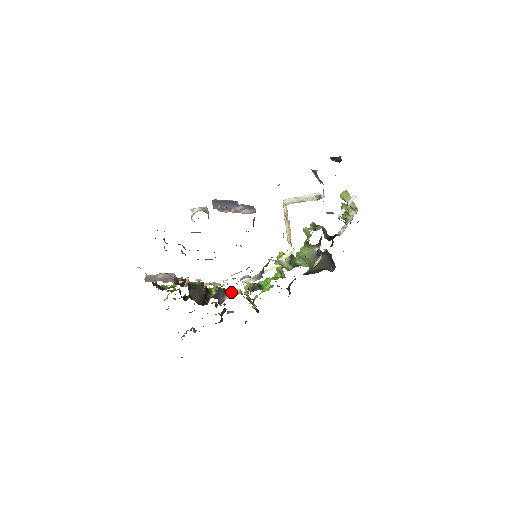
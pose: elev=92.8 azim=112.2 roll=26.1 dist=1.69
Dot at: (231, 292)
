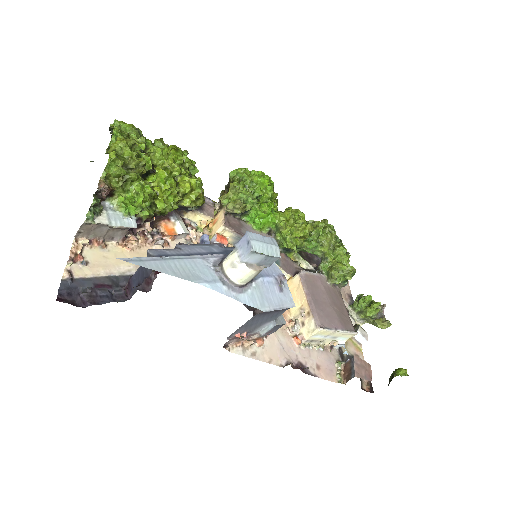
Dot at: (202, 215)
